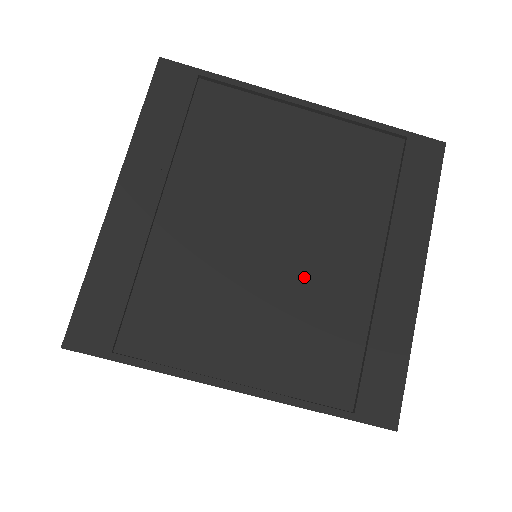
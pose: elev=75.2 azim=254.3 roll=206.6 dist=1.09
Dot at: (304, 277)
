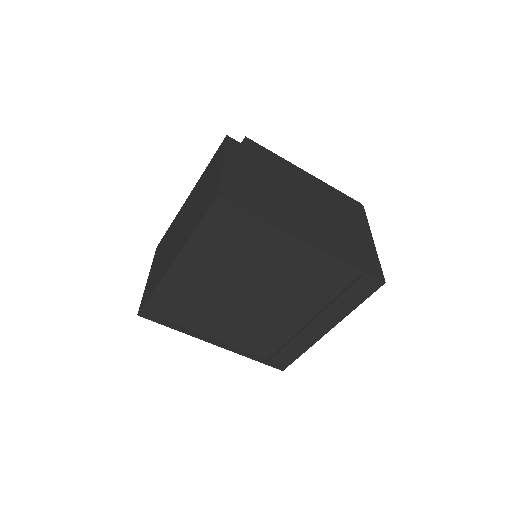
Dot at: (266, 316)
